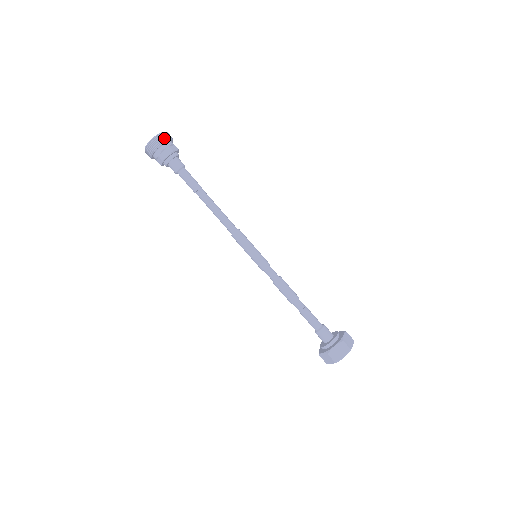
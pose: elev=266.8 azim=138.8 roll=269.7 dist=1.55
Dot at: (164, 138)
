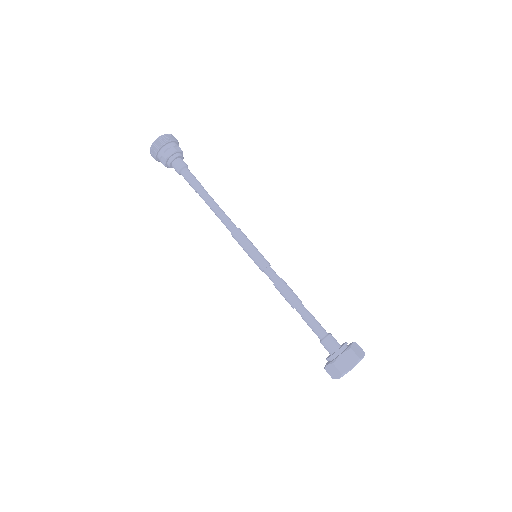
Dot at: (169, 138)
